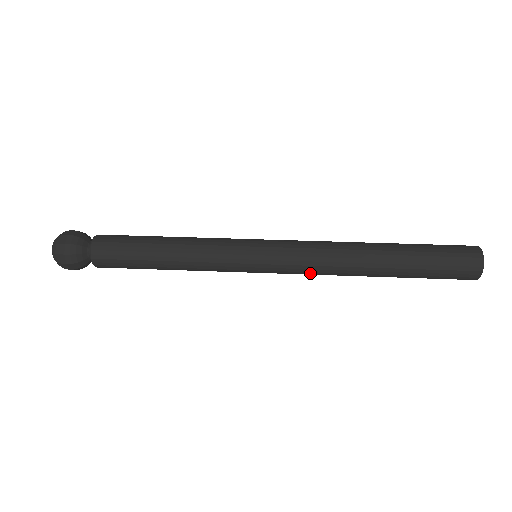
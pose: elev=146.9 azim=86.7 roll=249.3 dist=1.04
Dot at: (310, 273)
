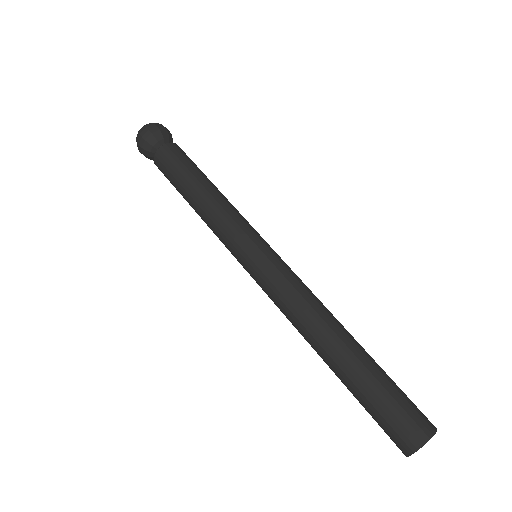
Dot at: occluded
